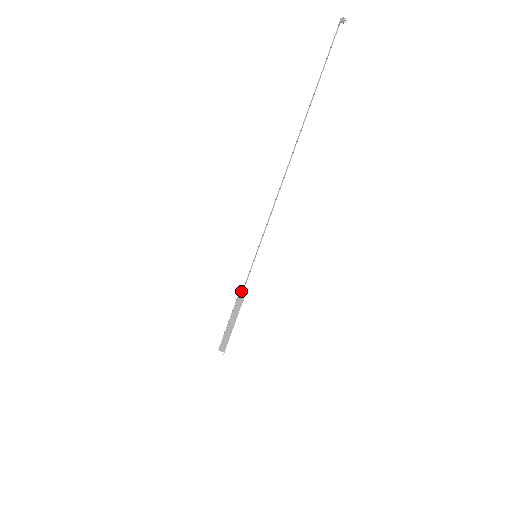
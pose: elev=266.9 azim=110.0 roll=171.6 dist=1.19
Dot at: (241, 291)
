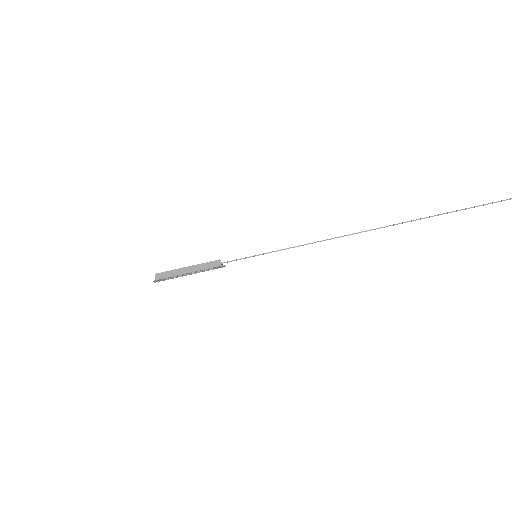
Dot at: (217, 261)
